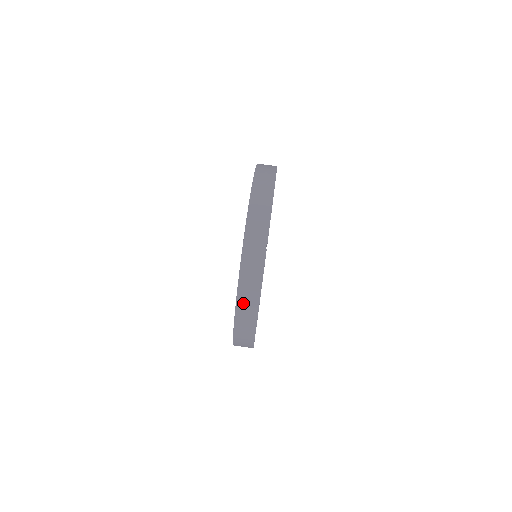
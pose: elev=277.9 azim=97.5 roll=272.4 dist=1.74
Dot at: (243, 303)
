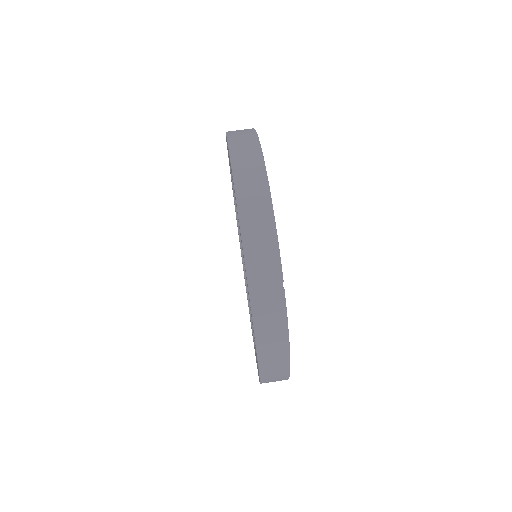
Dot at: (267, 360)
